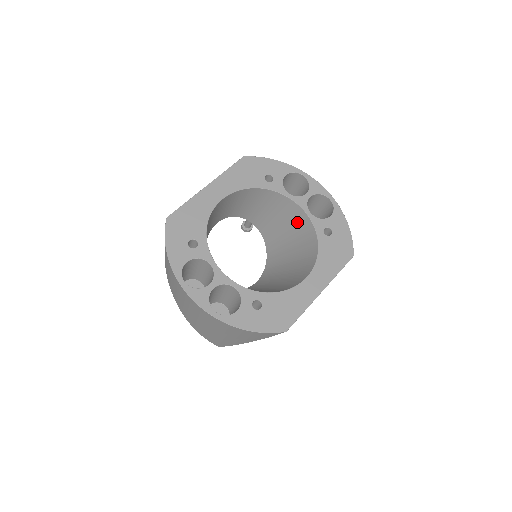
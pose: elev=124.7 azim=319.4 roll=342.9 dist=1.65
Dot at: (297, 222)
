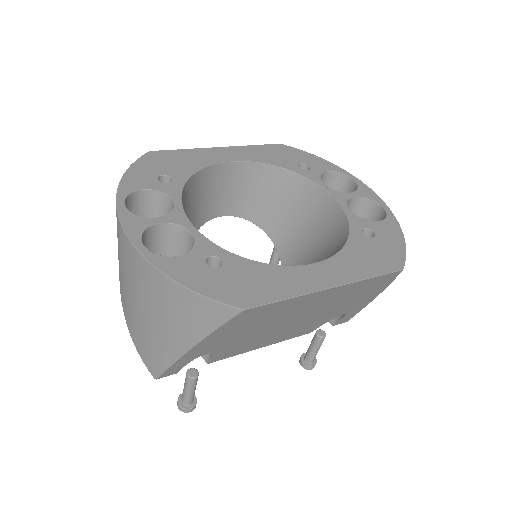
Dot at: (328, 225)
